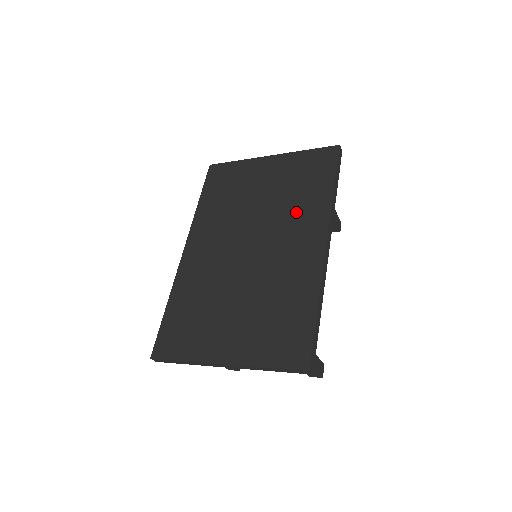
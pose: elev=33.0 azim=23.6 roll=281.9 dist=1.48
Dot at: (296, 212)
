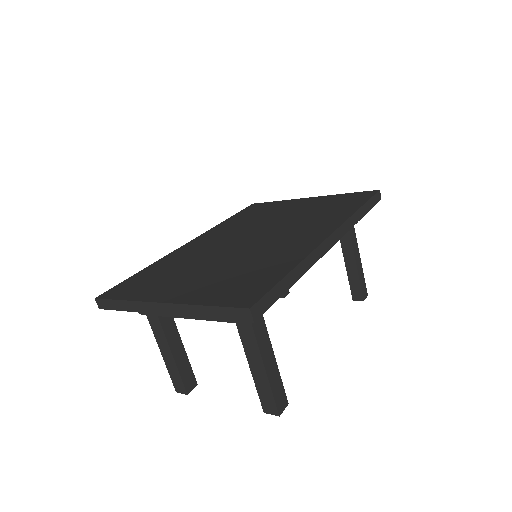
Dot at: (312, 220)
